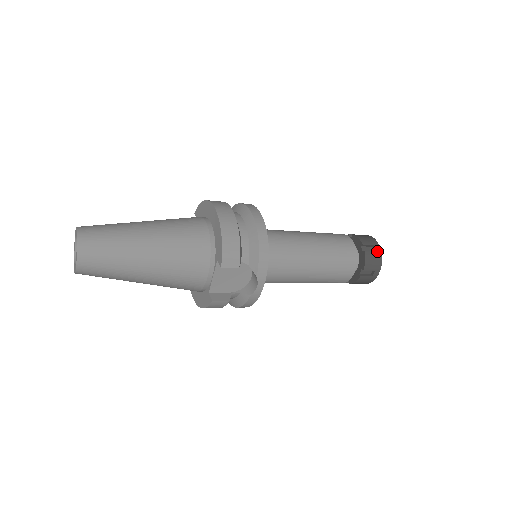
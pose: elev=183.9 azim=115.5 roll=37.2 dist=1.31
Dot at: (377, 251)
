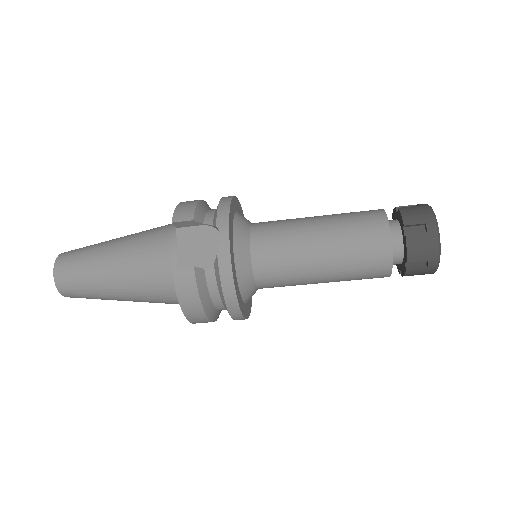
Dot at: (420, 205)
